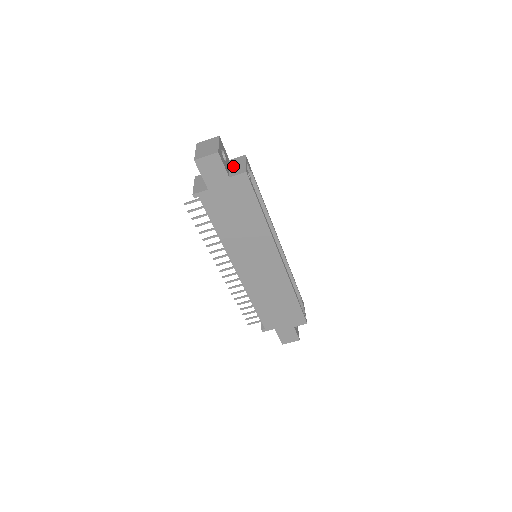
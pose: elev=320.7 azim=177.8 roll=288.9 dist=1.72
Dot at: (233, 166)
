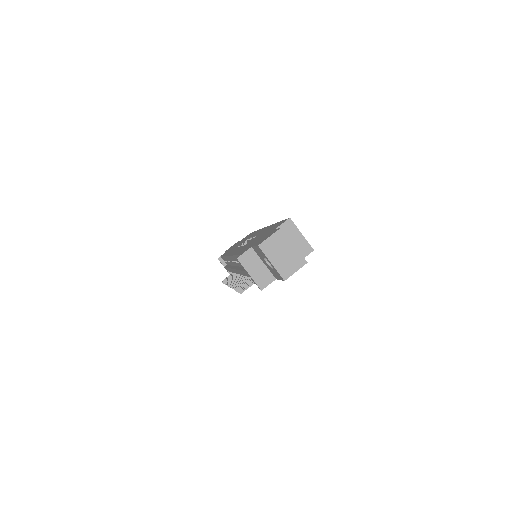
Dot at: occluded
